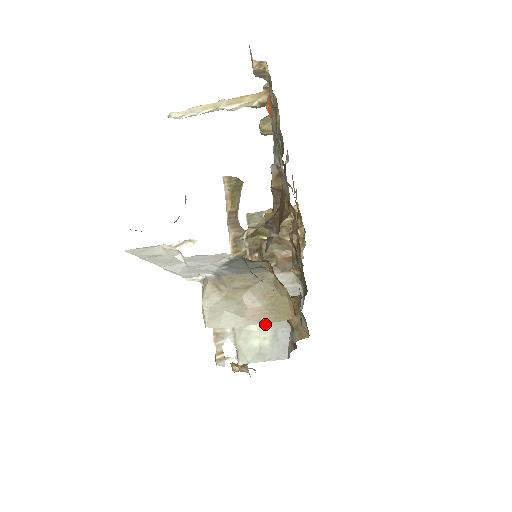
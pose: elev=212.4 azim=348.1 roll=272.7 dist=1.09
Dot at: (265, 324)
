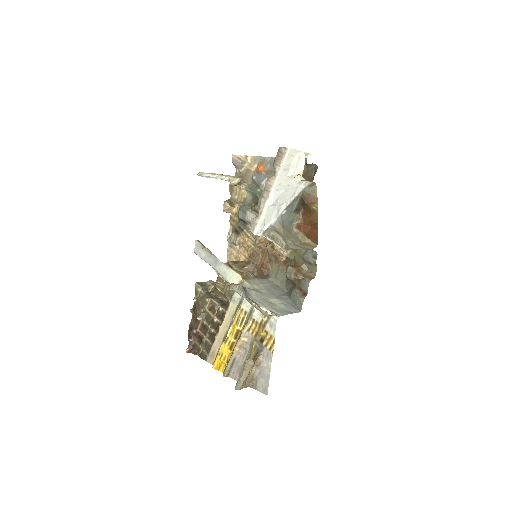
Dot at: (275, 299)
